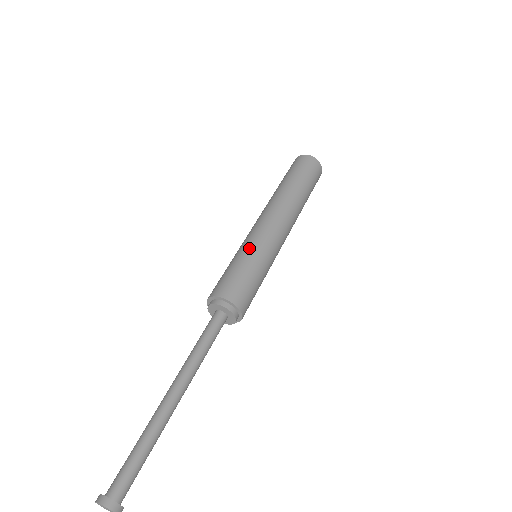
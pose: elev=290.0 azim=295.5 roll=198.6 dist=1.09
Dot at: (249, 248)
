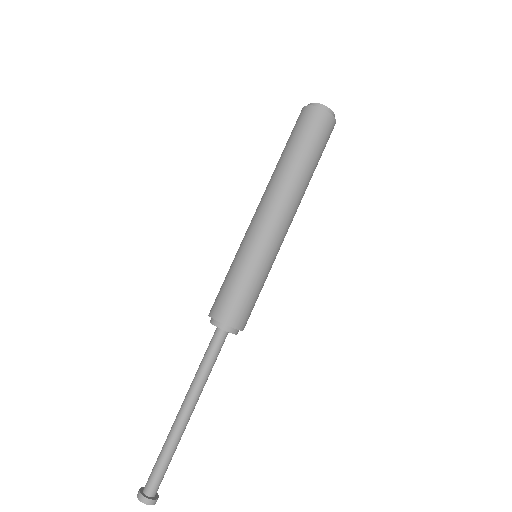
Dot at: (247, 259)
